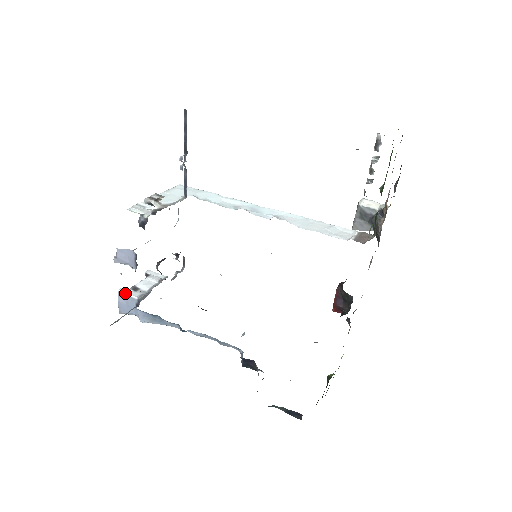
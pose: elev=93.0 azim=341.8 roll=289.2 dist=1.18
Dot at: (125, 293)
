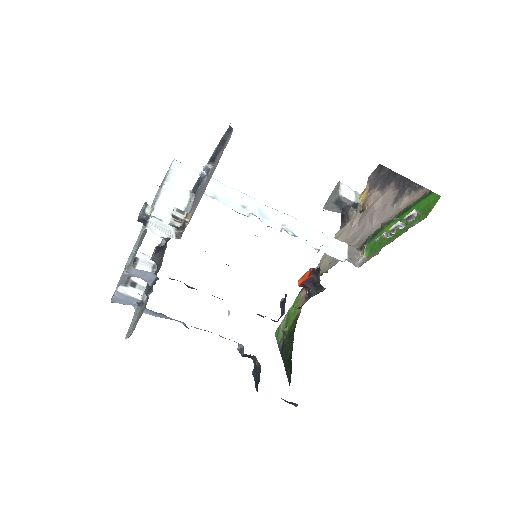
Dot at: (126, 293)
